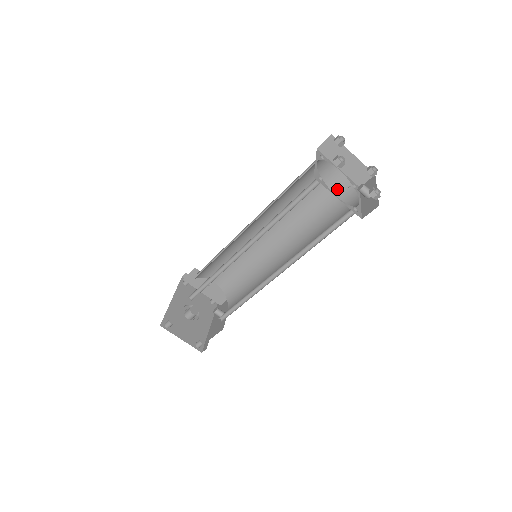
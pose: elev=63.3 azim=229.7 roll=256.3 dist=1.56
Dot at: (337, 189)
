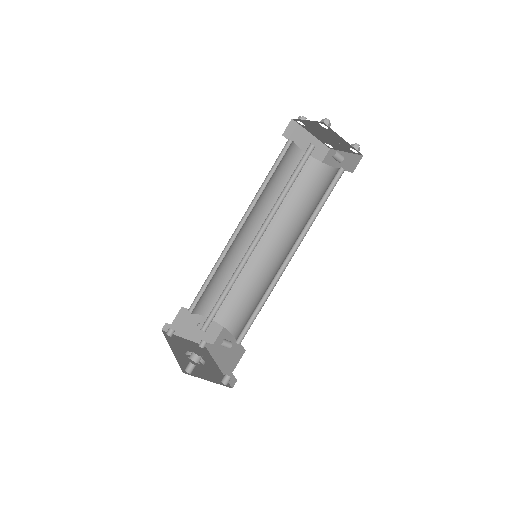
Dot at: (306, 169)
